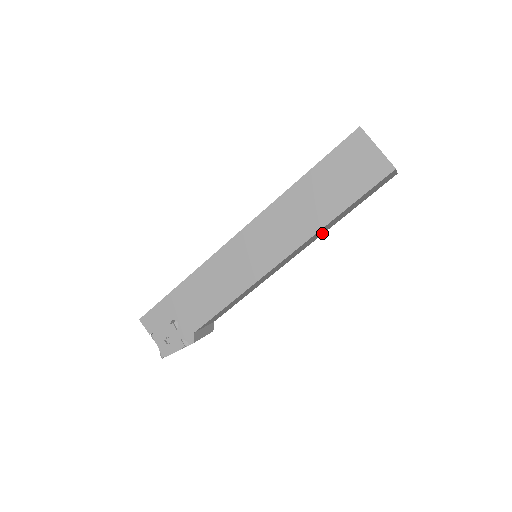
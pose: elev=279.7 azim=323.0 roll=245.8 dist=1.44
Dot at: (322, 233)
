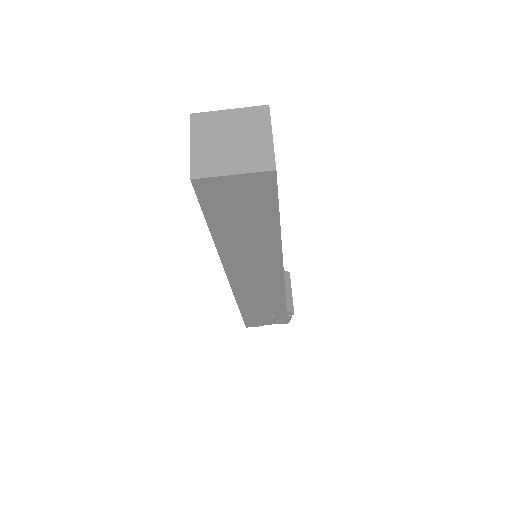
Dot at: occluded
